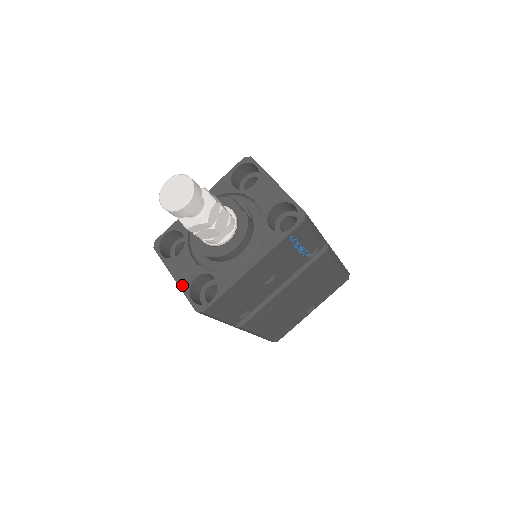
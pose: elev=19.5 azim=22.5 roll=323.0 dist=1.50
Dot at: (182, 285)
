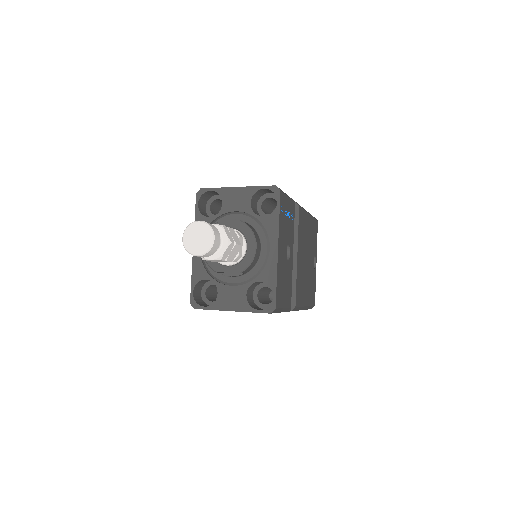
Dot at: (242, 309)
